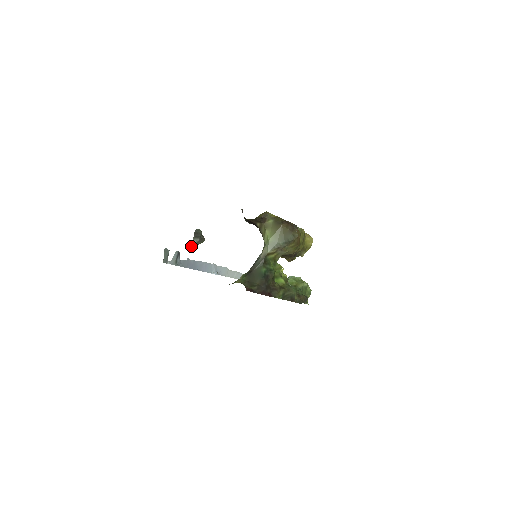
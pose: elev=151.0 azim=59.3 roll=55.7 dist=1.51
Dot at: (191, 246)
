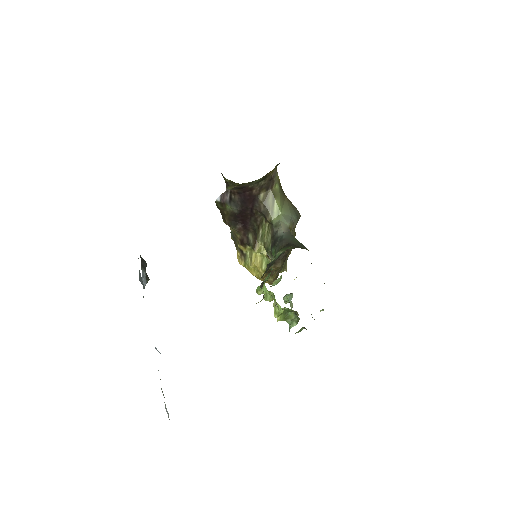
Dot at: occluded
